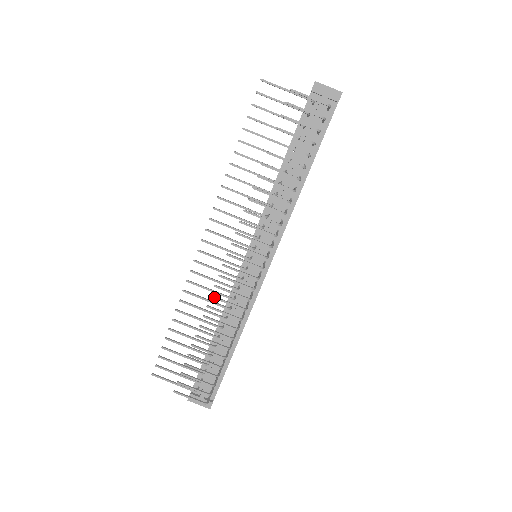
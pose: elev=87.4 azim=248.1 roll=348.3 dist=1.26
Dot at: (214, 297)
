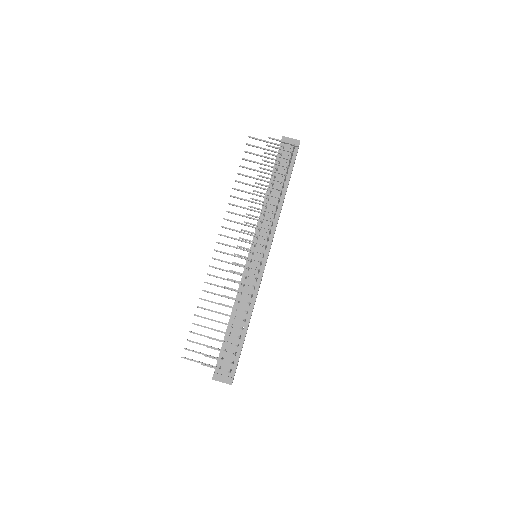
Dot at: (230, 279)
